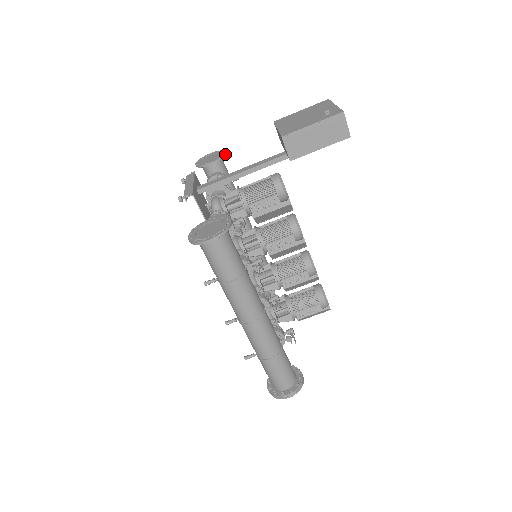
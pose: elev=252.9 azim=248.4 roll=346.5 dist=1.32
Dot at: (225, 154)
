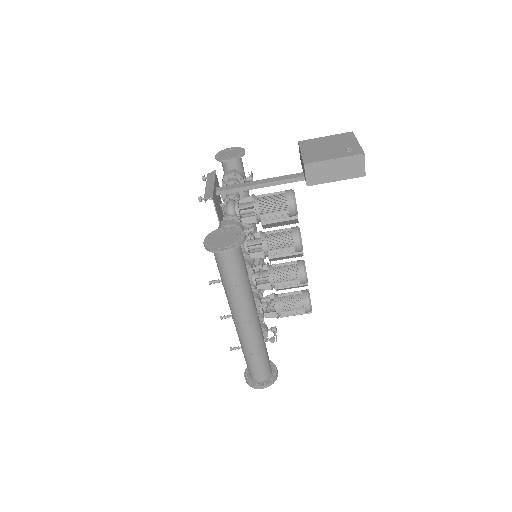
Dot at: occluded
